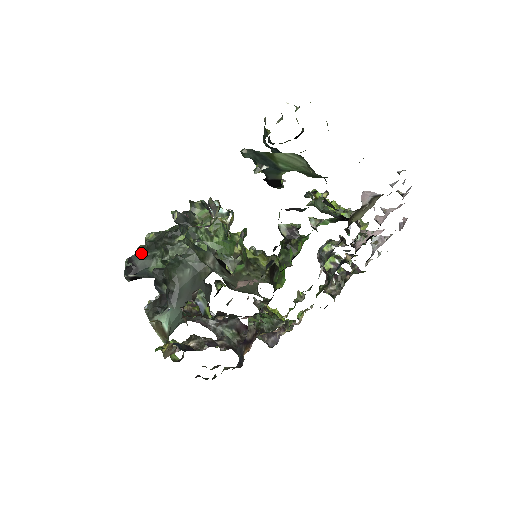
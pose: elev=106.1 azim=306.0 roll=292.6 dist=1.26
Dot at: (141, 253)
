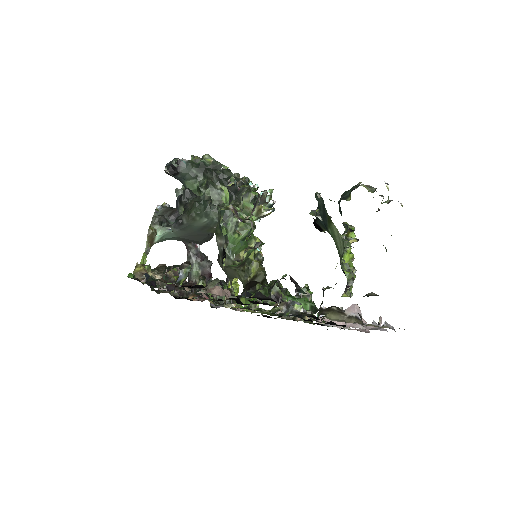
Dot at: (191, 165)
